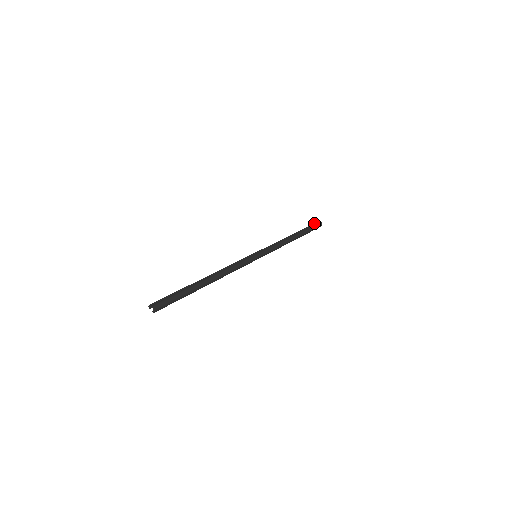
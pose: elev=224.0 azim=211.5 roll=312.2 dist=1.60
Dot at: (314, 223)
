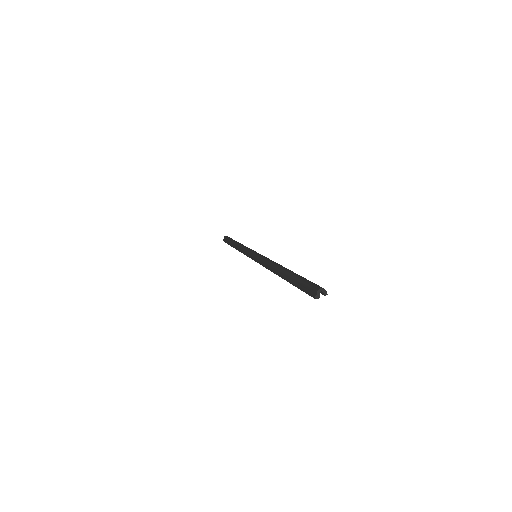
Dot at: (224, 241)
